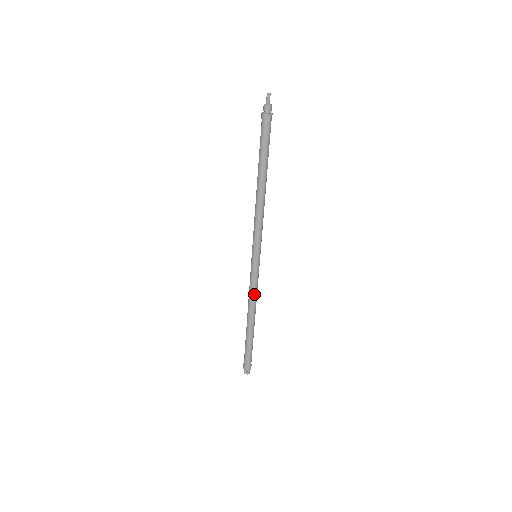
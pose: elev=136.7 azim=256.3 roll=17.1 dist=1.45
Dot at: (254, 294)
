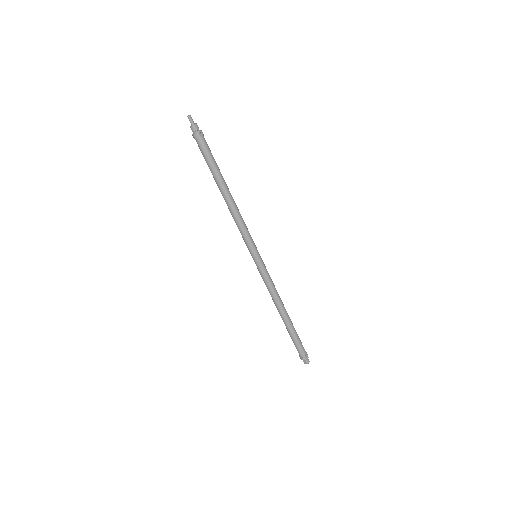
Dot at: (271, 290)
